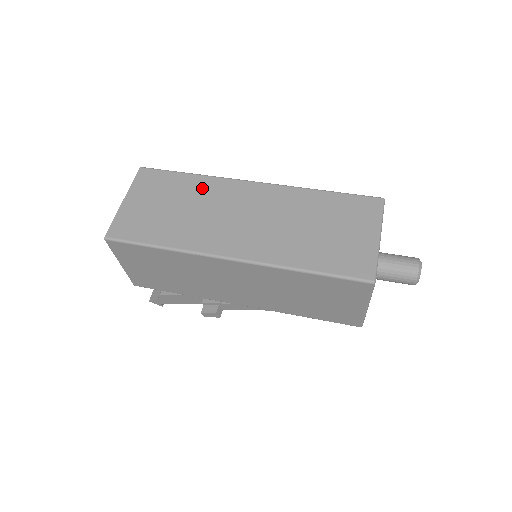
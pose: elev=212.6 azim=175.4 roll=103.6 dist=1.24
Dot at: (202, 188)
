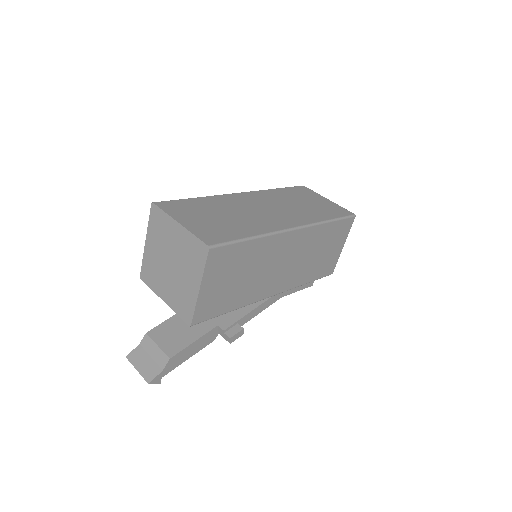
Dot at: (218, 202)
